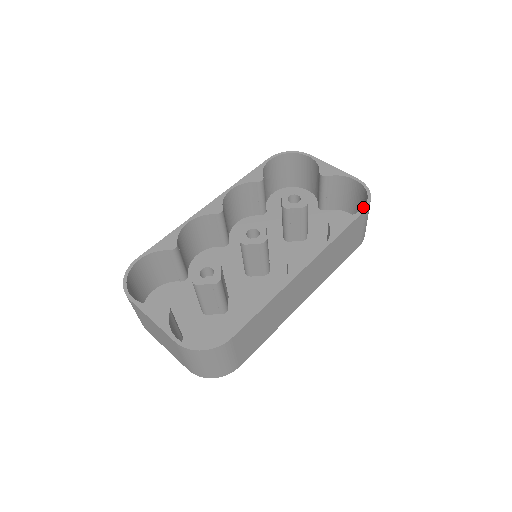
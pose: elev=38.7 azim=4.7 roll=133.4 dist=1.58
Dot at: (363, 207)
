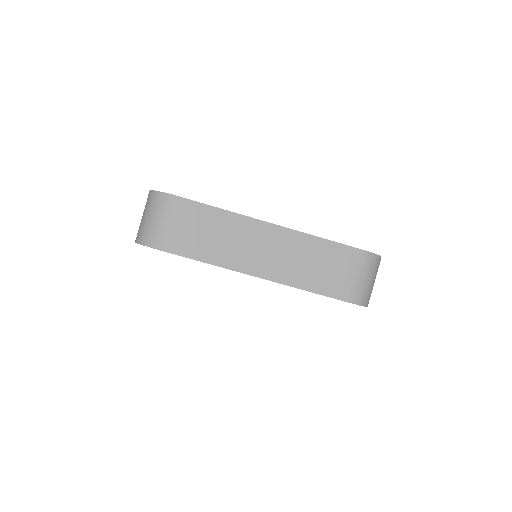
Dot at: (361, 249)
